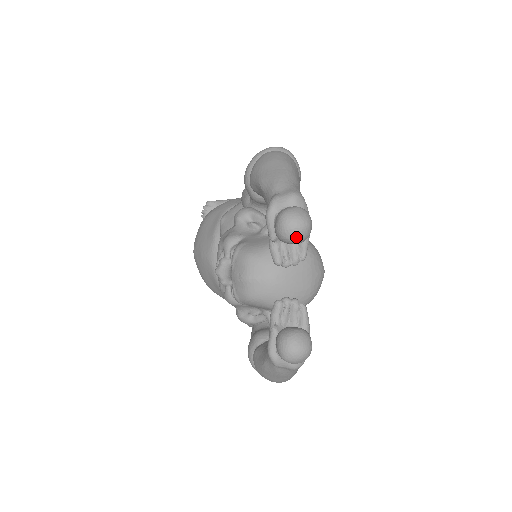
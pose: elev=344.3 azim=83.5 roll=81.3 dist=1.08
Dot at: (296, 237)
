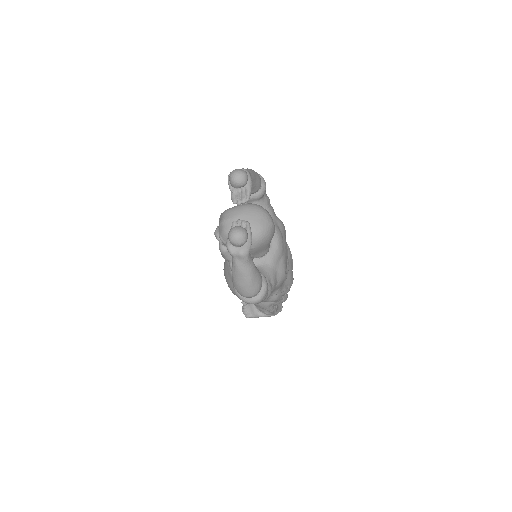
Dot at: (237, 179)
